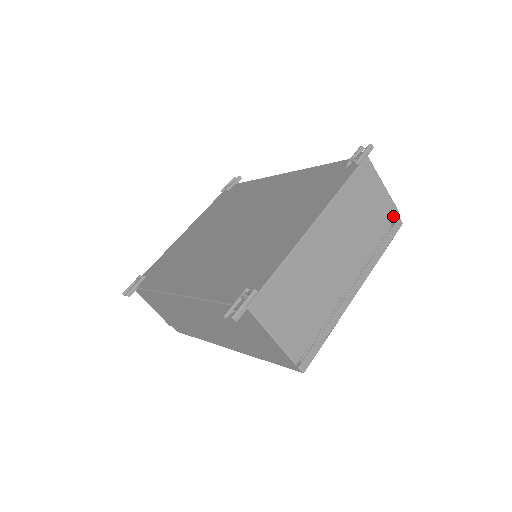
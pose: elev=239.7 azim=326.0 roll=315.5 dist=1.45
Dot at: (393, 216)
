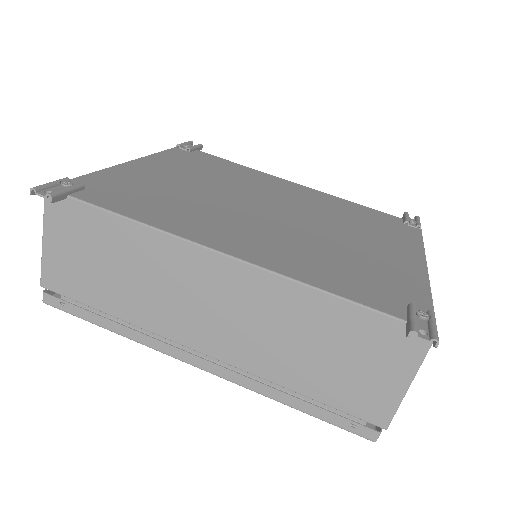
Dot at: occluded
